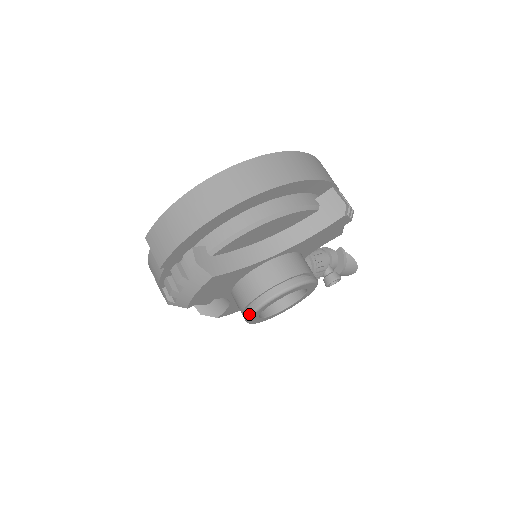
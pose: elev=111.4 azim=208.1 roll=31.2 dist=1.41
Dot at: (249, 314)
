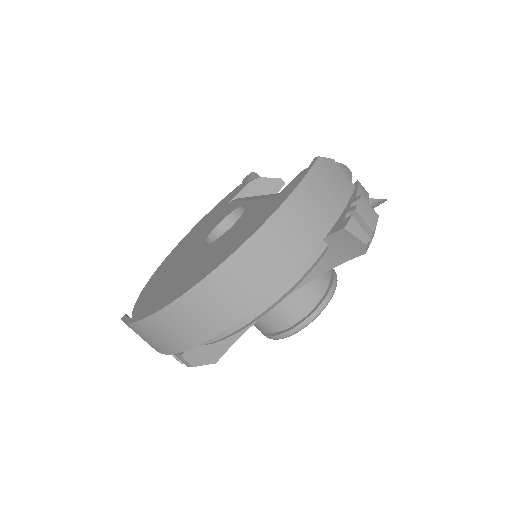
Dot at: occluded
